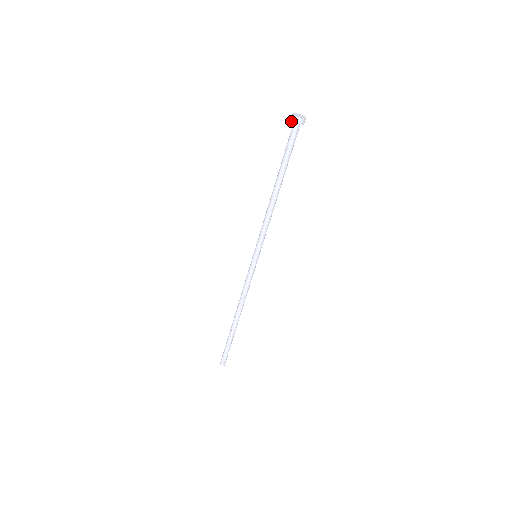
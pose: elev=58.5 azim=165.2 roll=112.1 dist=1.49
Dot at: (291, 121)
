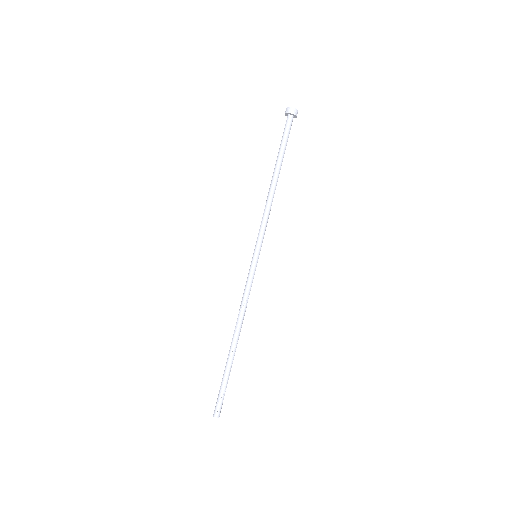
Dot at: occluded
